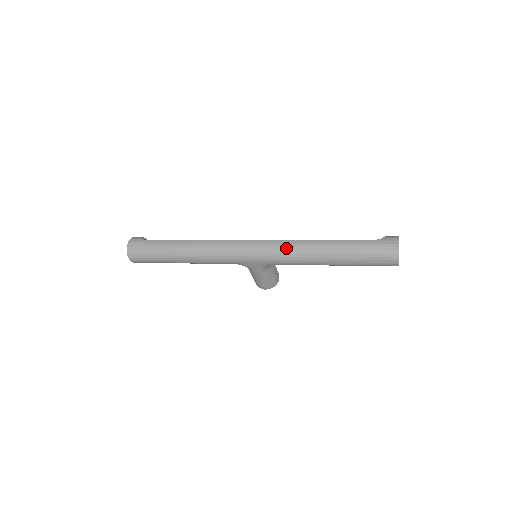
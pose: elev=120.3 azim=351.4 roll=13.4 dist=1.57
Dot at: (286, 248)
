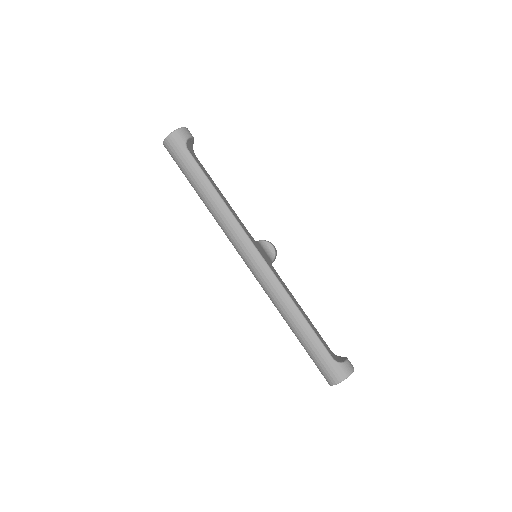
Dot at: (273, 290)
